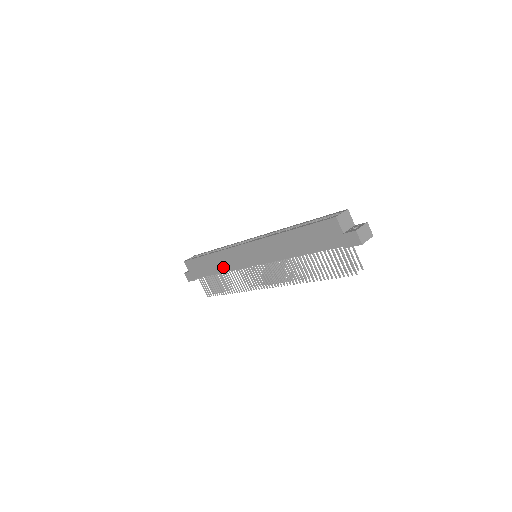
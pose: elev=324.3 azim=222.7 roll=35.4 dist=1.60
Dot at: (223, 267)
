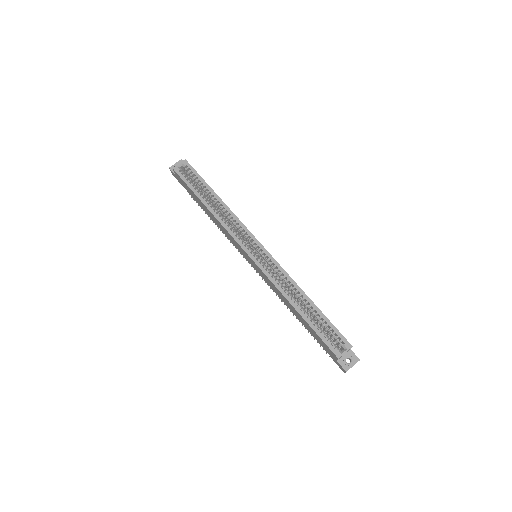
Dot at: (218, 225)
